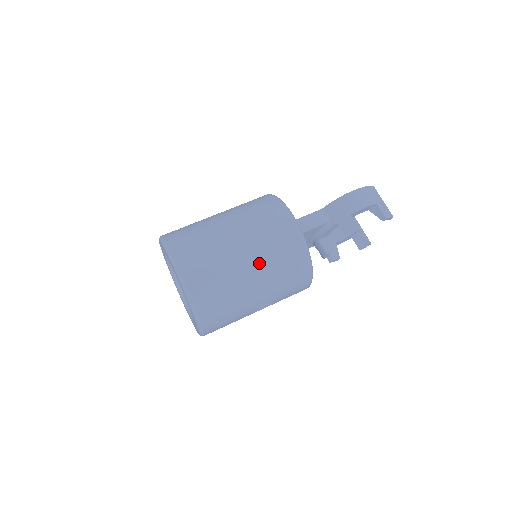
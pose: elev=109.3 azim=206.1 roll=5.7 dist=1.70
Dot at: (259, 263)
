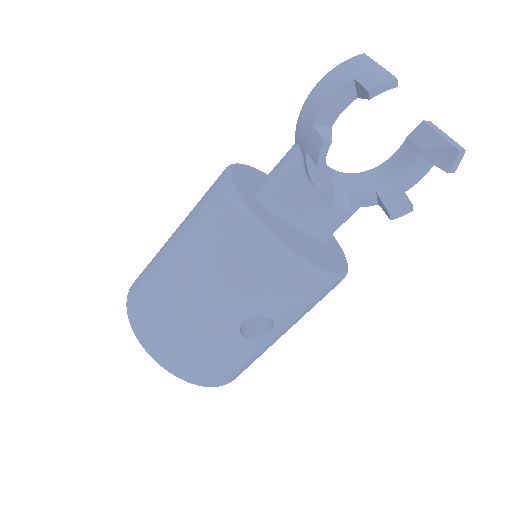
Dot at: (193, 265)
